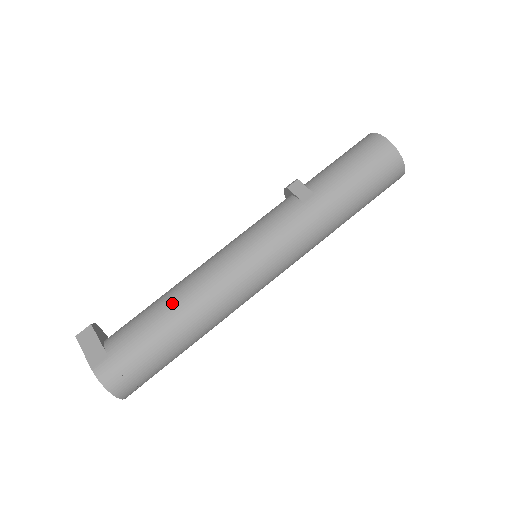
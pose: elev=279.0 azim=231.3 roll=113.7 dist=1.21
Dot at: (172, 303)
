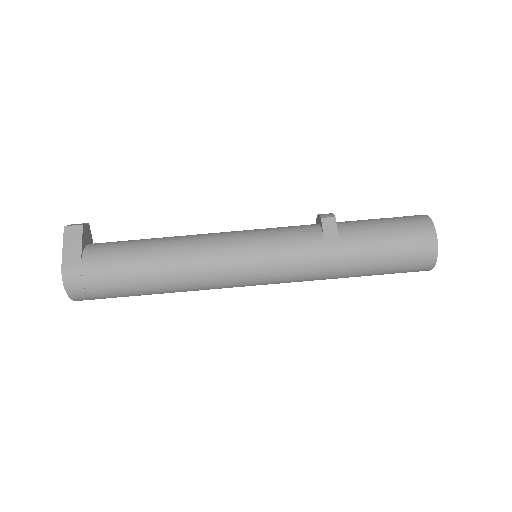
Dot at: (159, 255)
